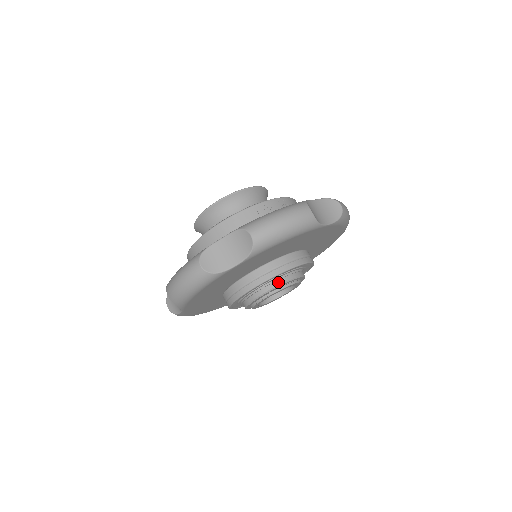
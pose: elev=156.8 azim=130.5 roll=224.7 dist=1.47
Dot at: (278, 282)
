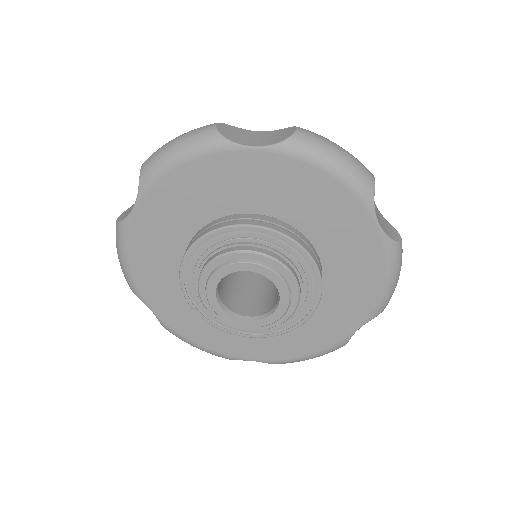
Dot at: (216, 254)
